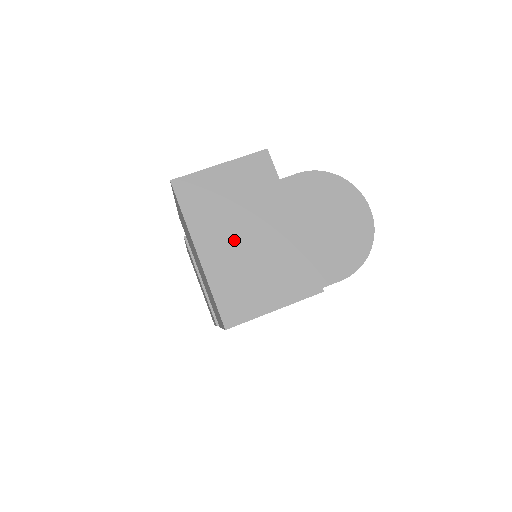
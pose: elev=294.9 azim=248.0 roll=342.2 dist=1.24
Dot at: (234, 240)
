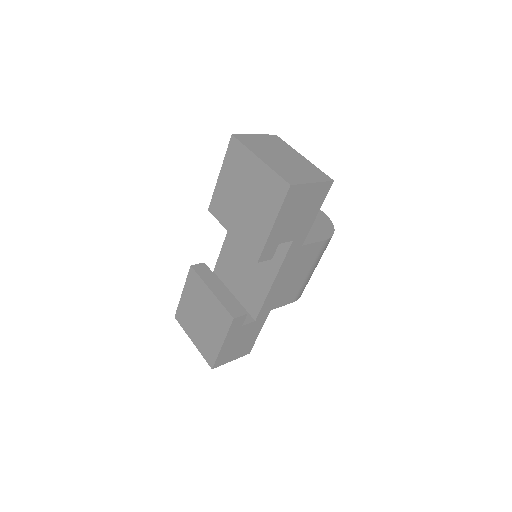
Dot at: (276, 157)
